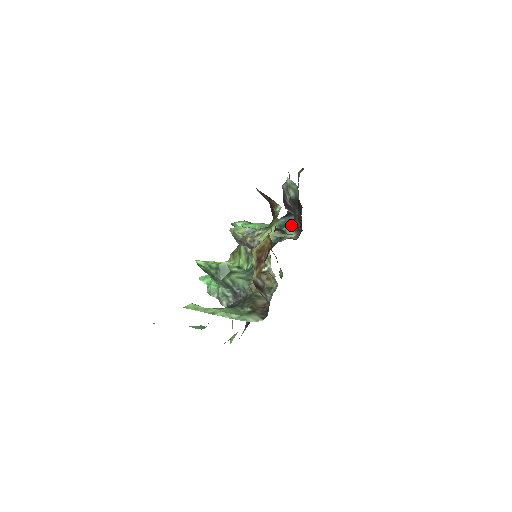
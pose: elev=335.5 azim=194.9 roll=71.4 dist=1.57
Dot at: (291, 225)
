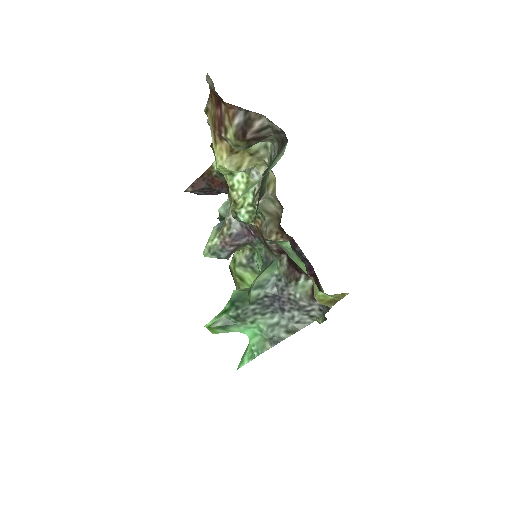
Dot at: occluded
